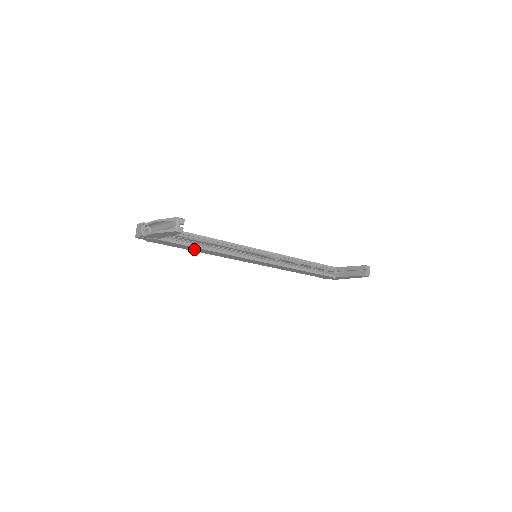
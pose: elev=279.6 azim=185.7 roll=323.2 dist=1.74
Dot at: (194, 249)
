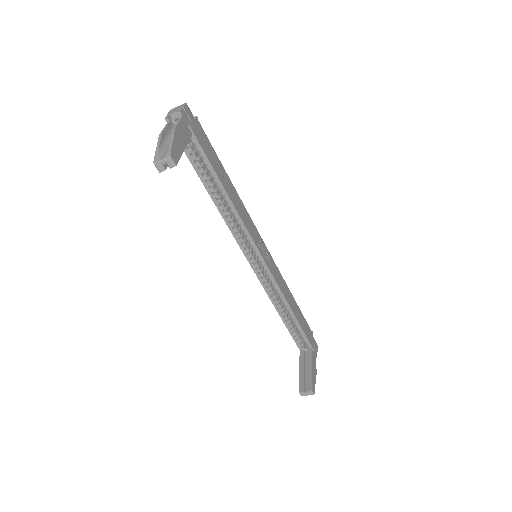
Dot at: occluded
